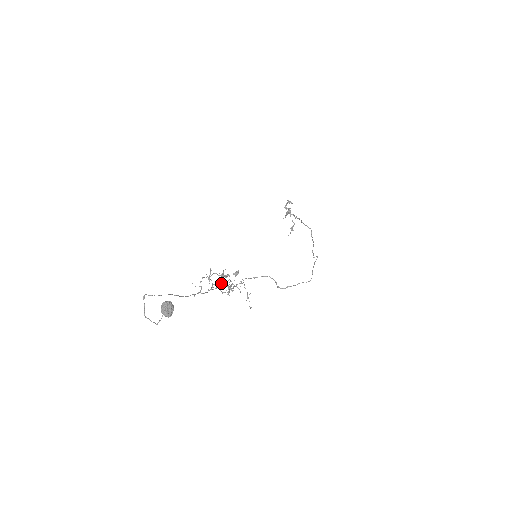
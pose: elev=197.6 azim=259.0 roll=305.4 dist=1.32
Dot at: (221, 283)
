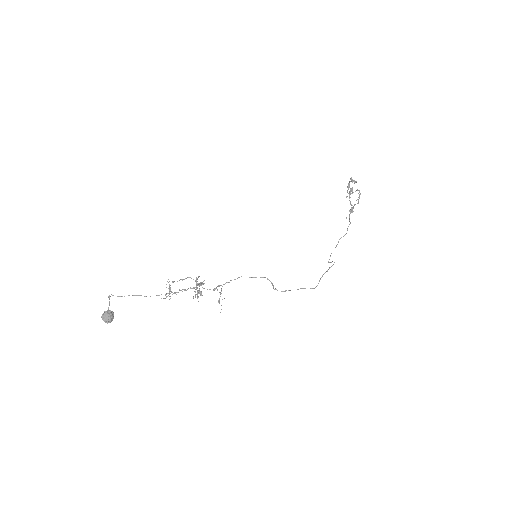
Dot at: (197, 285)
